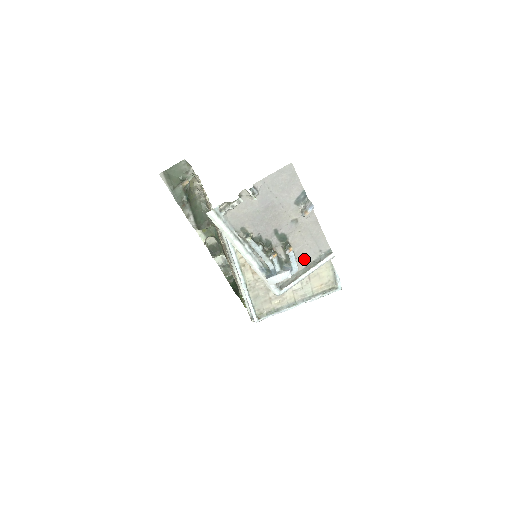
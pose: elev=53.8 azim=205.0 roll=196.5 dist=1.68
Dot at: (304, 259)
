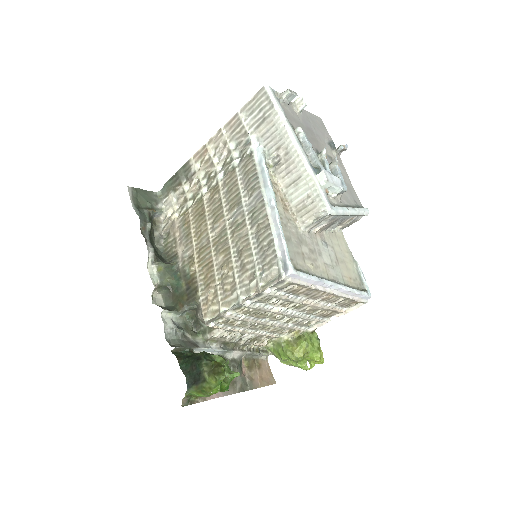
Dot at: (344, 197)
